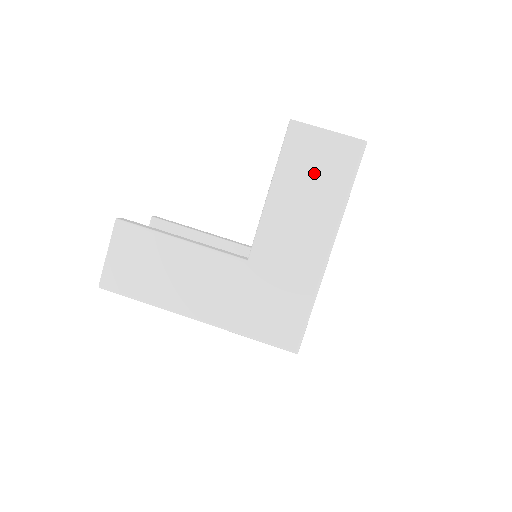
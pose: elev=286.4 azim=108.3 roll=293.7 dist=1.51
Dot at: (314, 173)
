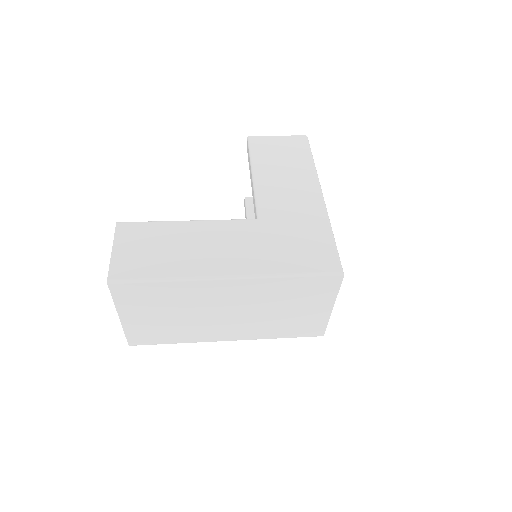
Dot at: (281, 157)
